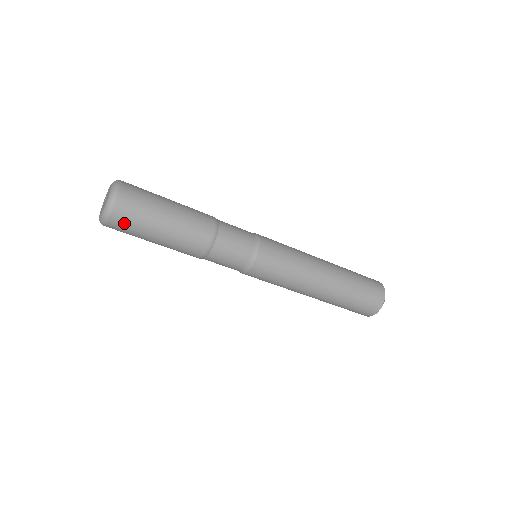
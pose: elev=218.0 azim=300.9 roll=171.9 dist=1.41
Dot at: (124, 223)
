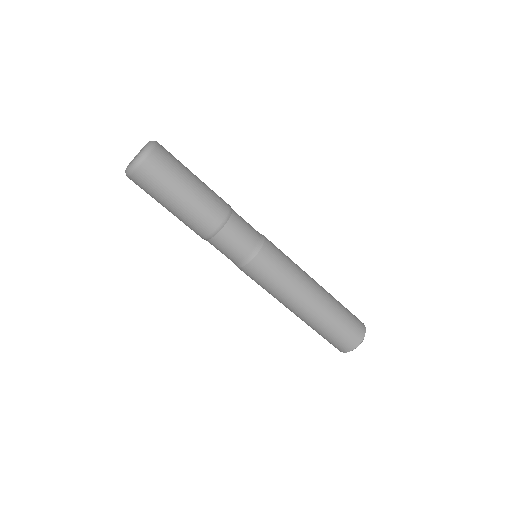
Dot at: (147, 180)
